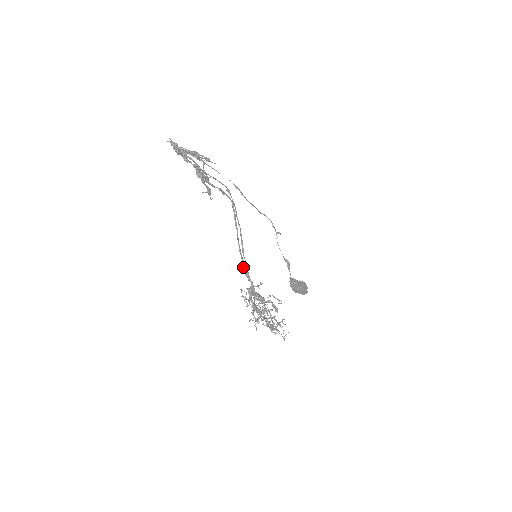
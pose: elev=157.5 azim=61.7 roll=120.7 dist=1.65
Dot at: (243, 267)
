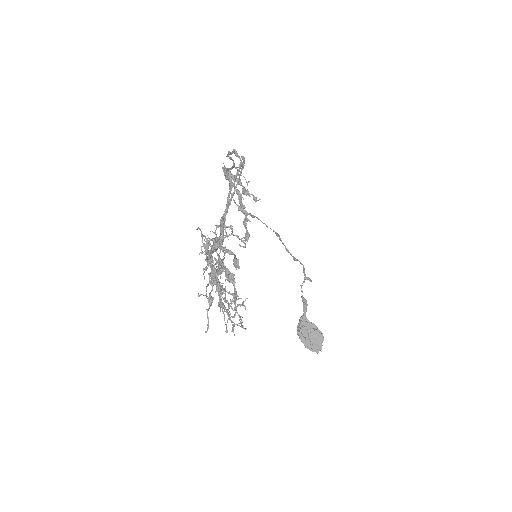
Dot at: (221, 217)
